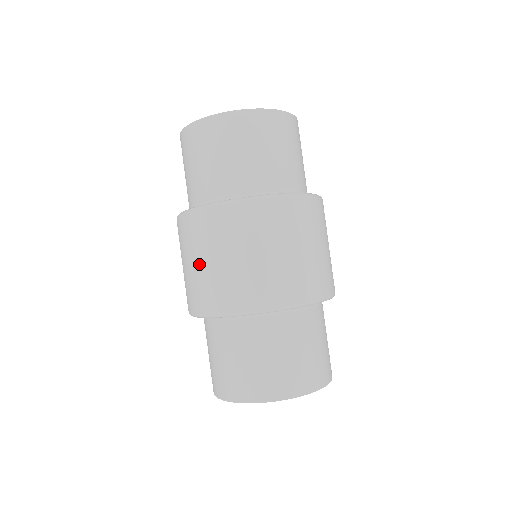
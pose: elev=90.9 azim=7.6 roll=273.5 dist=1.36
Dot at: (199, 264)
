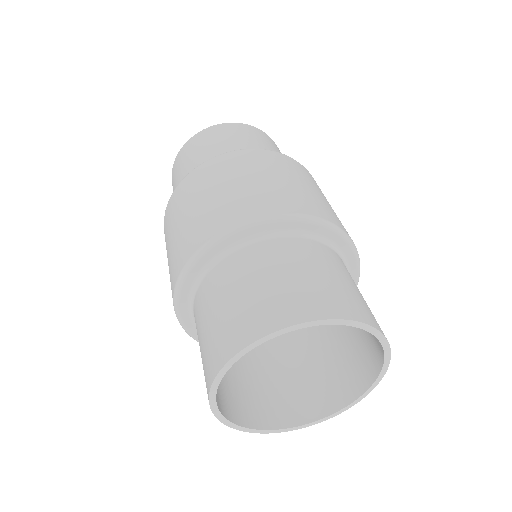
Dot at: (202, 201)
